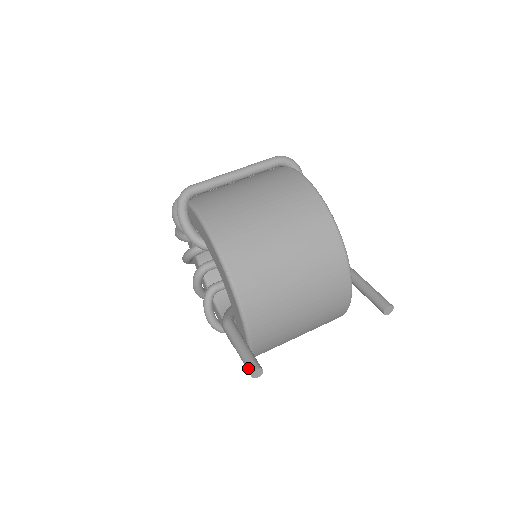
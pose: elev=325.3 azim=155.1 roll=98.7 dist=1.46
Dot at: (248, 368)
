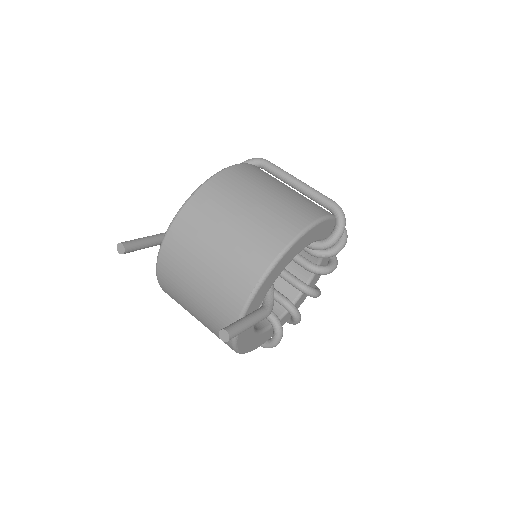
Dot at: (124, 242)
